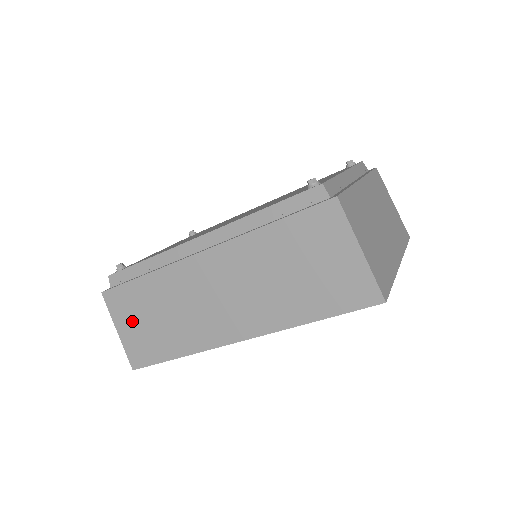
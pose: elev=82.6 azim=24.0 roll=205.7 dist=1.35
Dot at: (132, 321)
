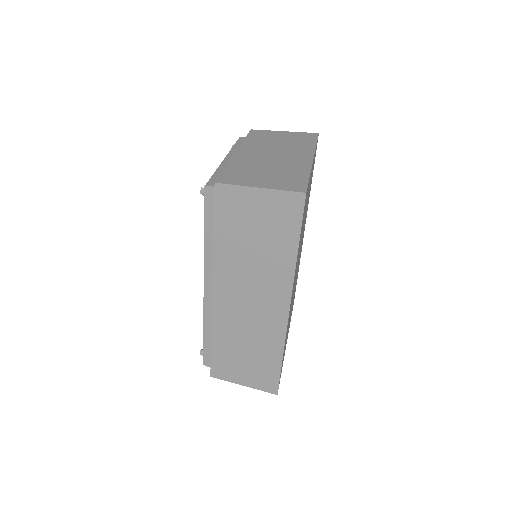
Dot at: (240, 371)
